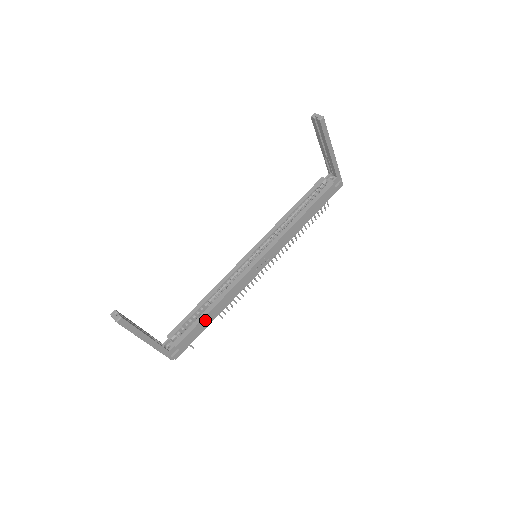
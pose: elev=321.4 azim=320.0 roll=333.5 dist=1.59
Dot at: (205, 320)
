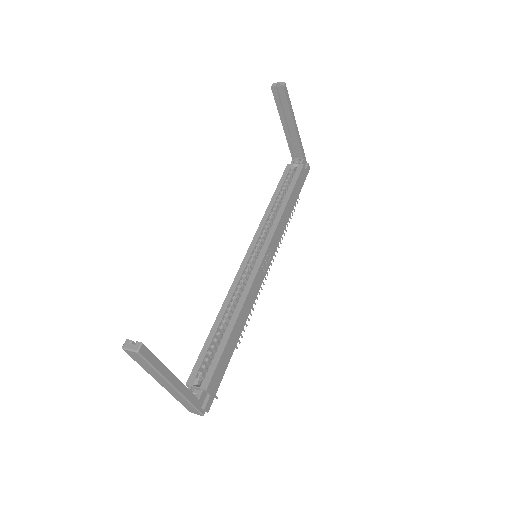
Dot at: (229, 345)
